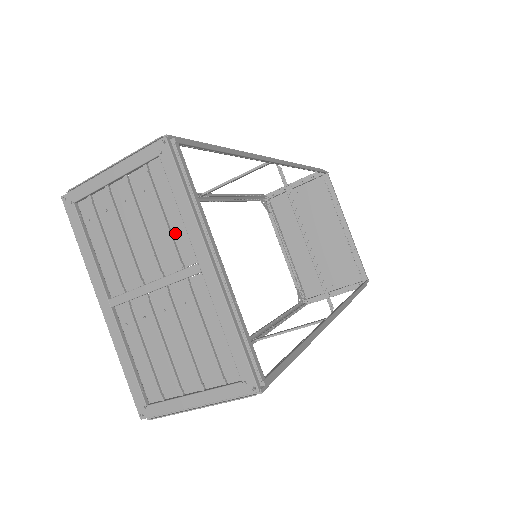
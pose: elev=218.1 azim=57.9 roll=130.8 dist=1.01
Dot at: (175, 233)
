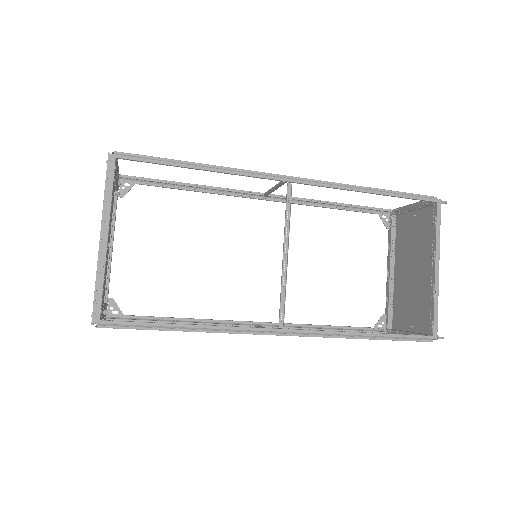
Dot at: occluded
